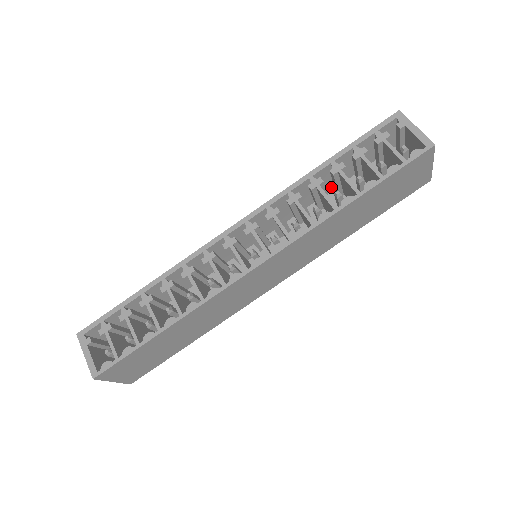
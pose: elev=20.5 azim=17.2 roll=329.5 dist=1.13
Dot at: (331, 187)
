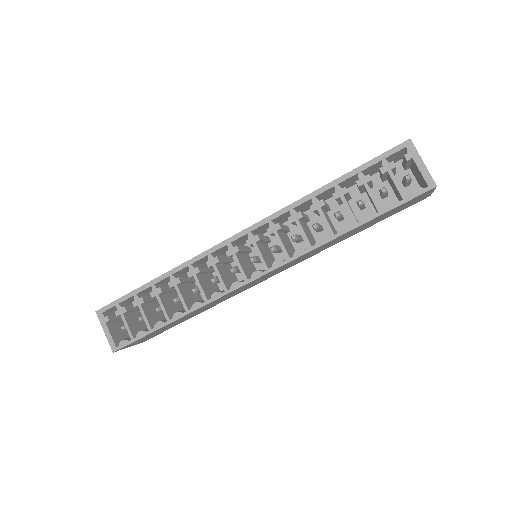
Dot at: occluded
